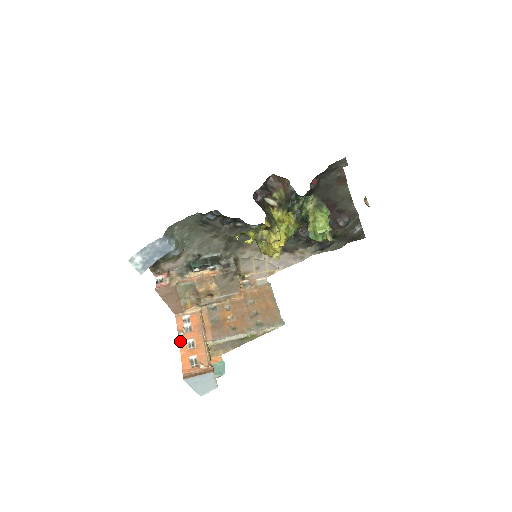
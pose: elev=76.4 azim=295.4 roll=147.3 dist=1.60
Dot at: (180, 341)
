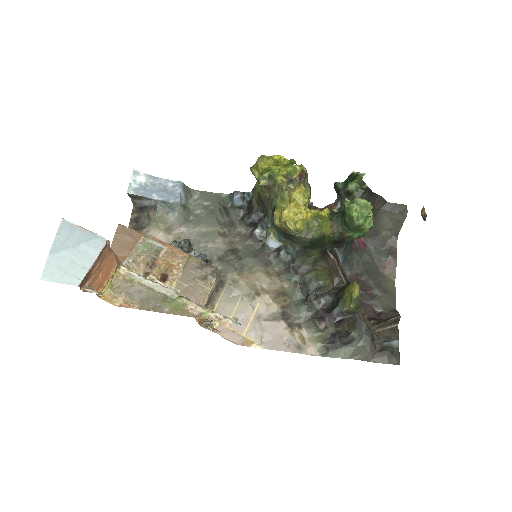
Dot at: occluded
